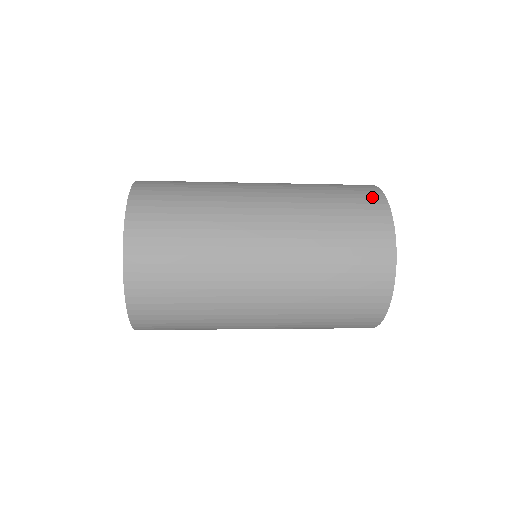
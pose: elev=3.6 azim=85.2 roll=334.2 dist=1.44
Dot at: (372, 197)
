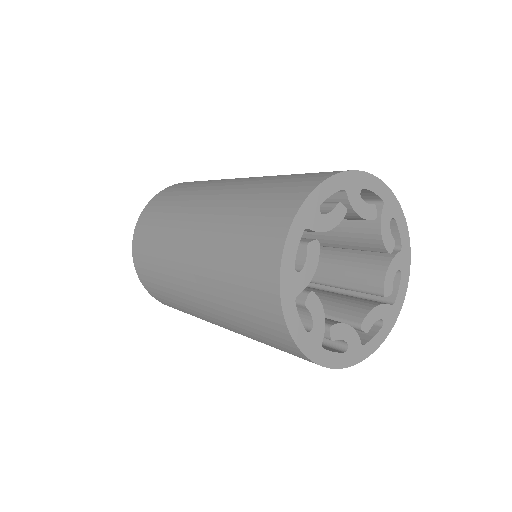
Dot at: (305, 184)
